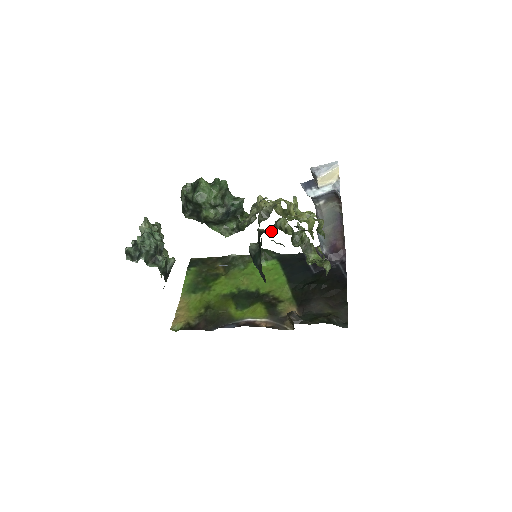
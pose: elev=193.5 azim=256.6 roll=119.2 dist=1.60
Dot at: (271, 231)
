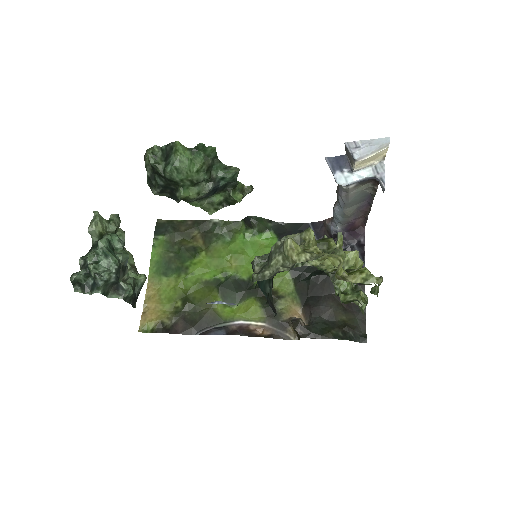
Dot at: occluded
